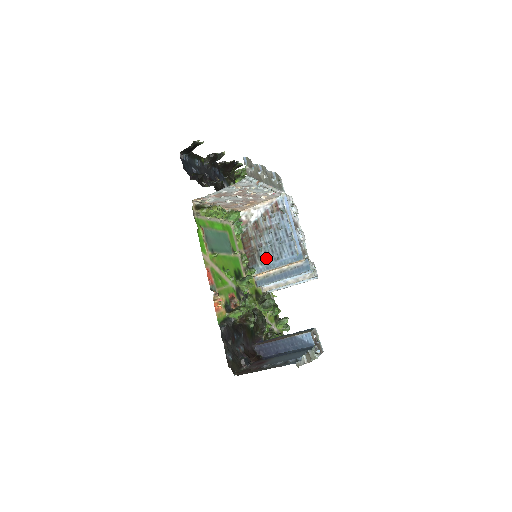
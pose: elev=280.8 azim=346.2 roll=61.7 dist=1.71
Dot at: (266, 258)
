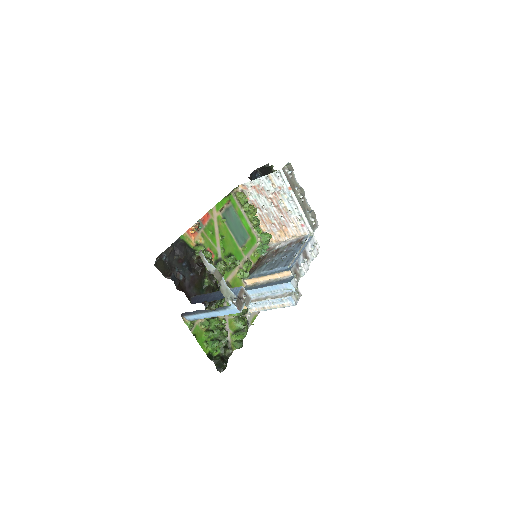
Dot at: (264, 268)
